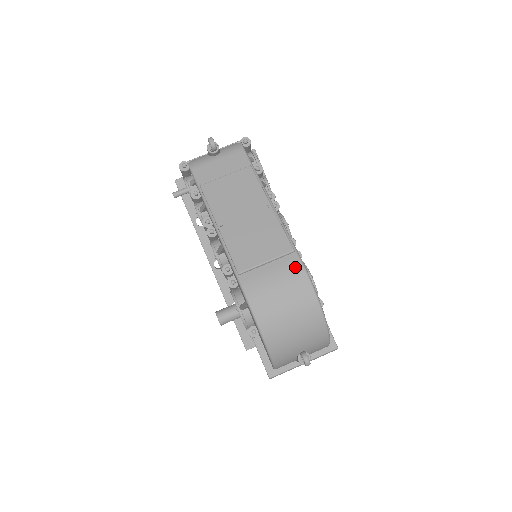
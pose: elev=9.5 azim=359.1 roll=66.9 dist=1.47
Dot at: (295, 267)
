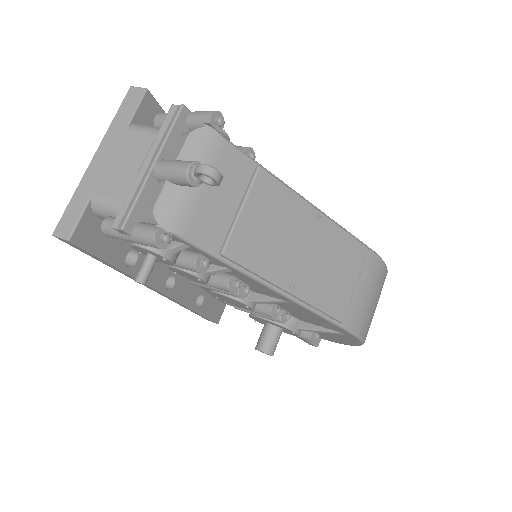
Dot at: (375, 265)
